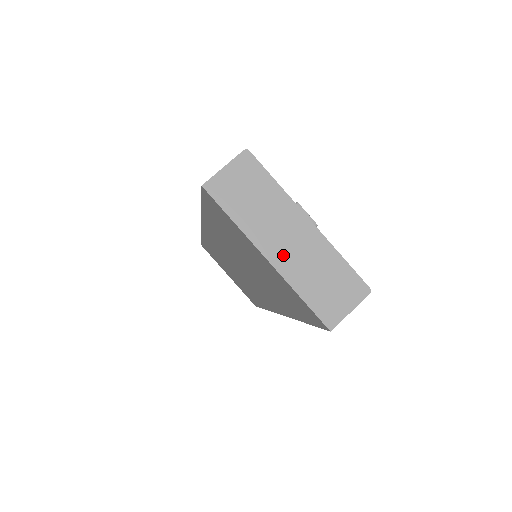
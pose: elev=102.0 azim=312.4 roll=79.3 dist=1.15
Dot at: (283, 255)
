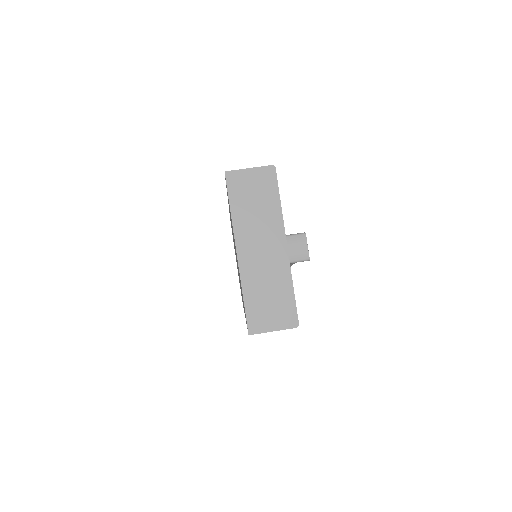
Dot at: (250, 258)
